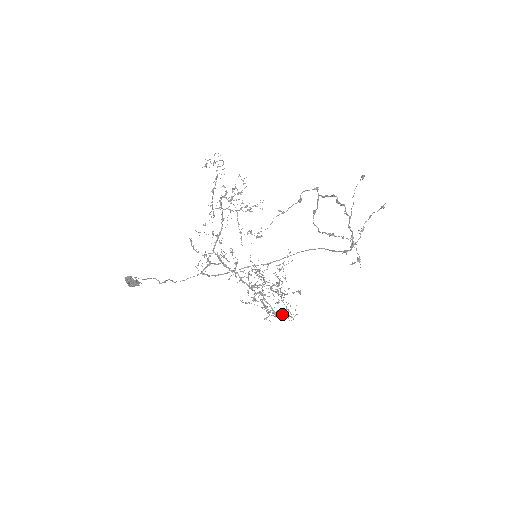
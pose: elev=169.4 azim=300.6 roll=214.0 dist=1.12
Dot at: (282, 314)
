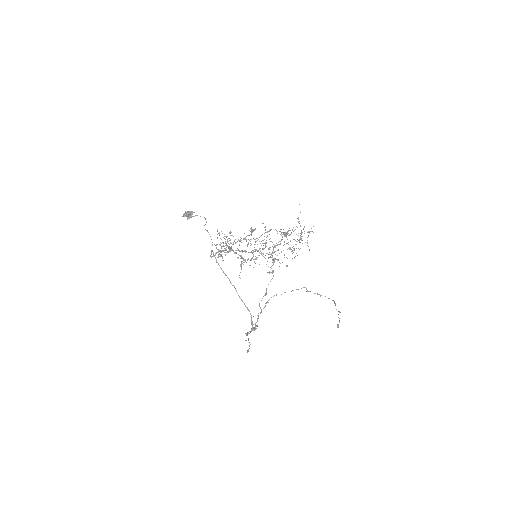
Dot at: occluded
